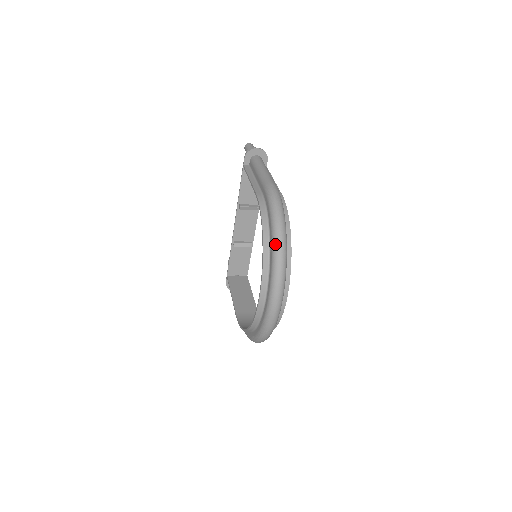
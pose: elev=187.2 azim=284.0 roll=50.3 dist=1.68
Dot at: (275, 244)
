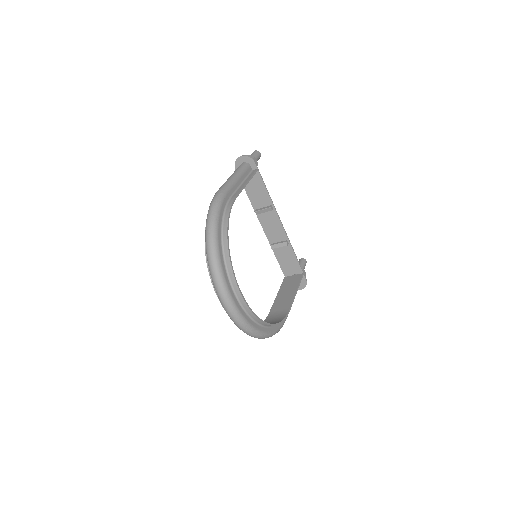
Dot at: (206, 246)
